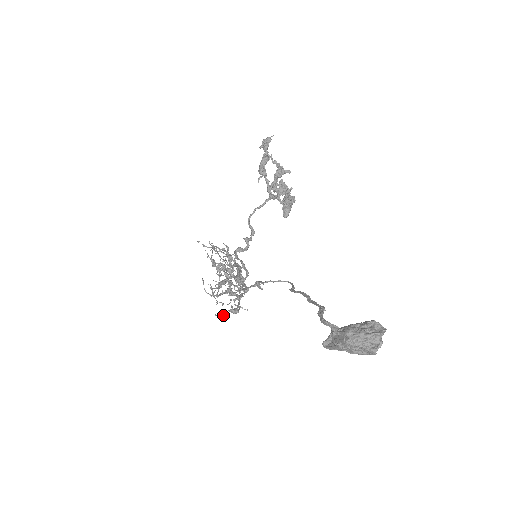
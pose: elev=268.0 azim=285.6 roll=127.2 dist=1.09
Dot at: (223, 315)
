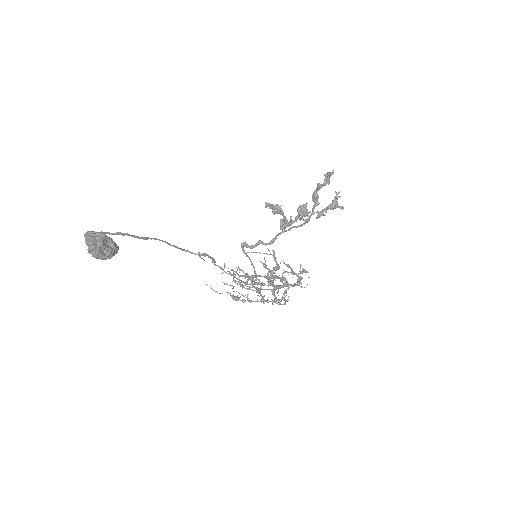
Dot at: occluded
